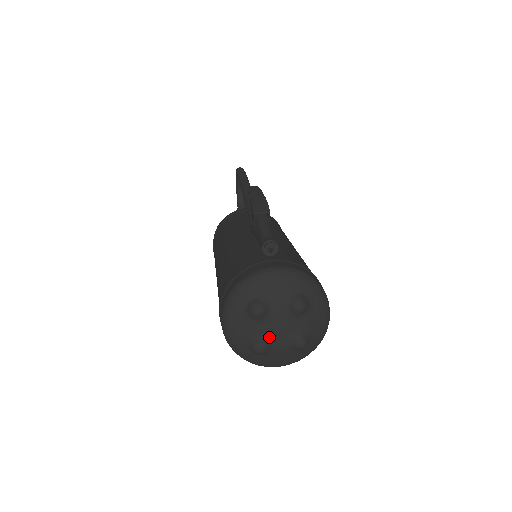
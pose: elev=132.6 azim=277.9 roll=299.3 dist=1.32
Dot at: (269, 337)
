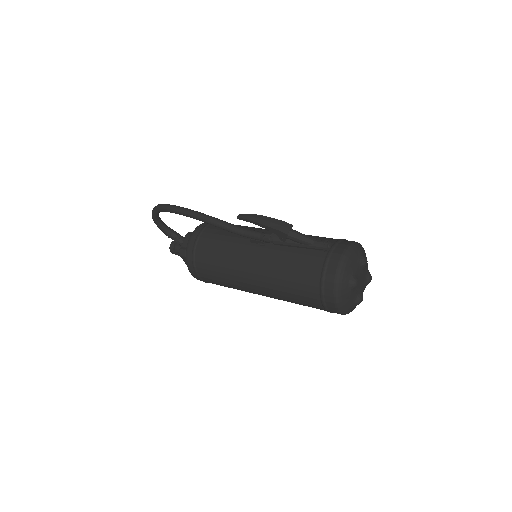
Dot at: (360, 290)
